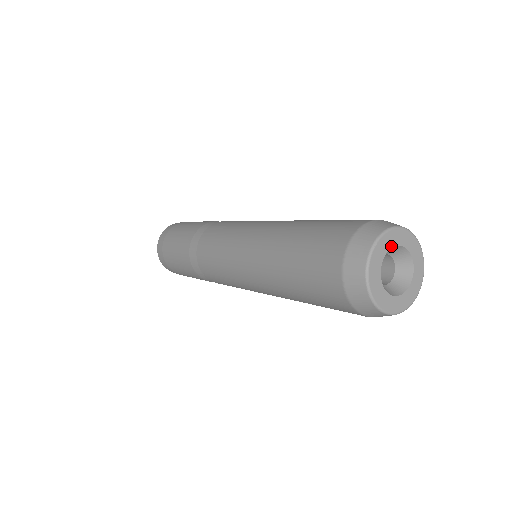
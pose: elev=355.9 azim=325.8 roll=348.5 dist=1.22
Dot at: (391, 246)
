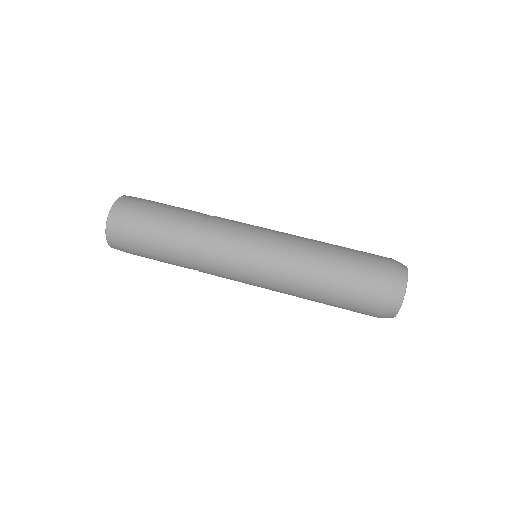
Dot at: occluded
